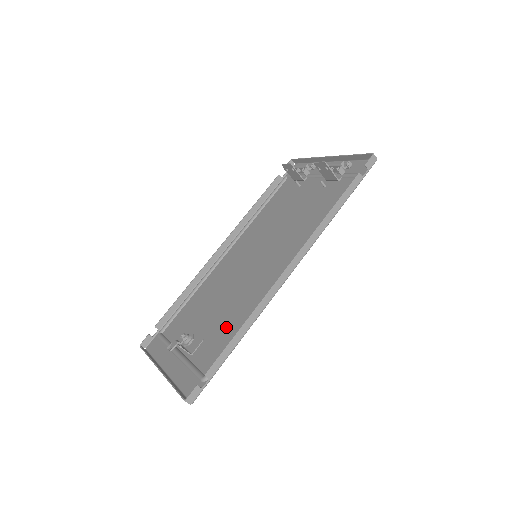
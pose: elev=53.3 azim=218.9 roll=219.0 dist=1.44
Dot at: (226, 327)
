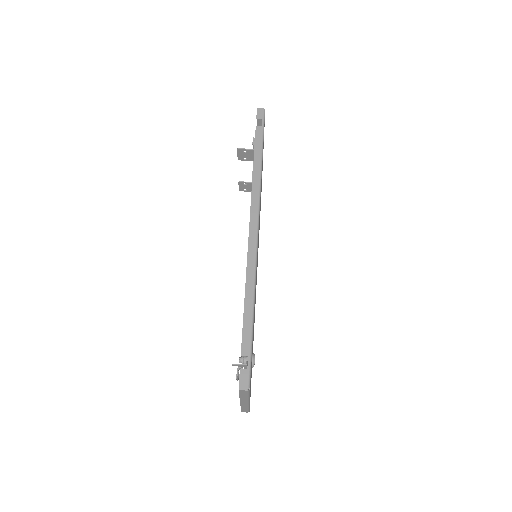
Dot at: occluded
